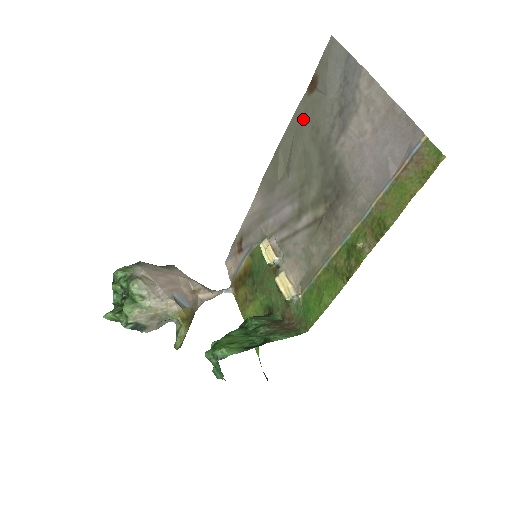
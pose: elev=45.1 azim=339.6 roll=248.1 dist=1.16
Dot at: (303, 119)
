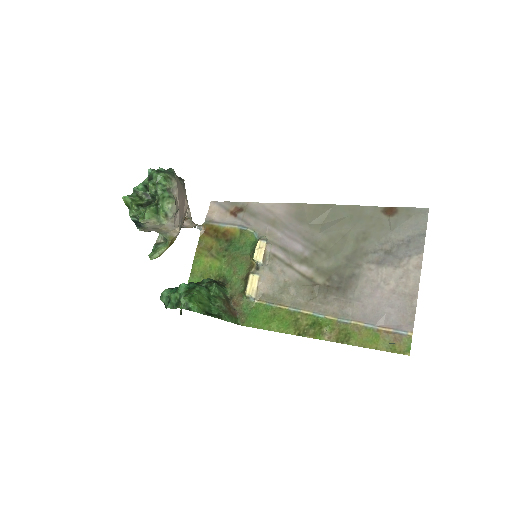
Dot at: (364, 219)
